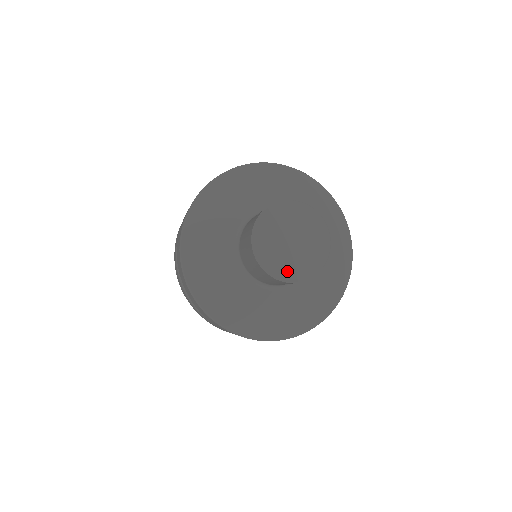
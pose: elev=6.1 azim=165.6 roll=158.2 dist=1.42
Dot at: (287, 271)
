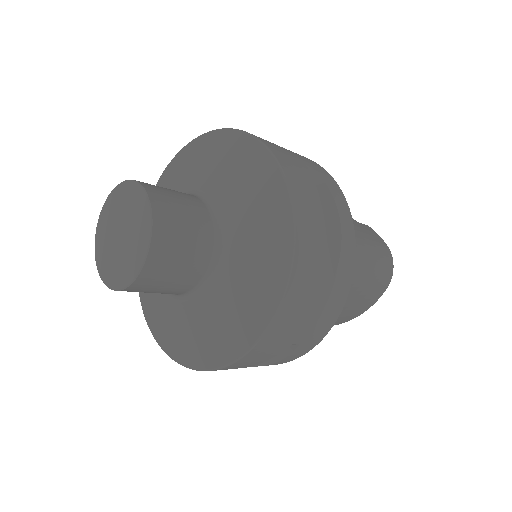
Dot at: (111, 274)
